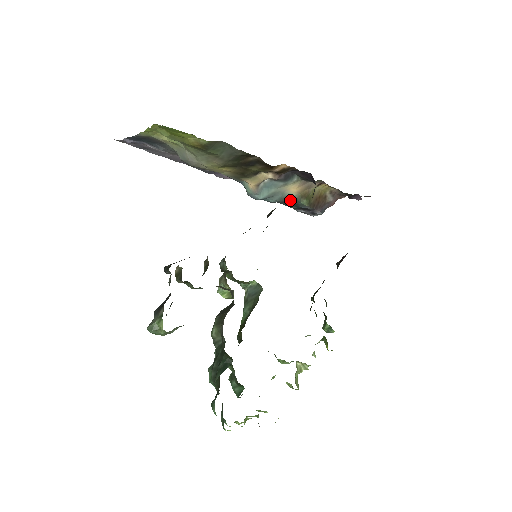
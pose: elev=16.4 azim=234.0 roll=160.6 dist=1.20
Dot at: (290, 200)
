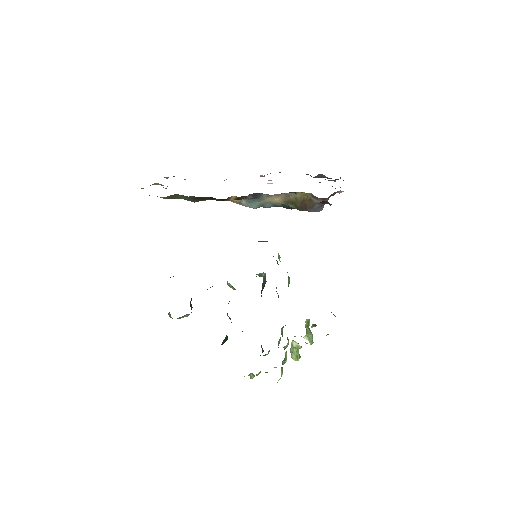
Dot at: (282, 205)
